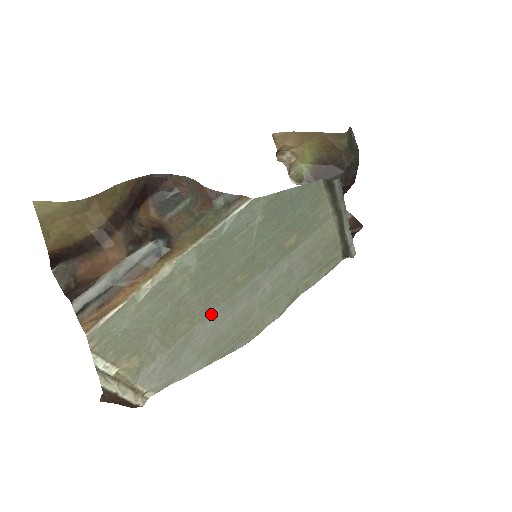
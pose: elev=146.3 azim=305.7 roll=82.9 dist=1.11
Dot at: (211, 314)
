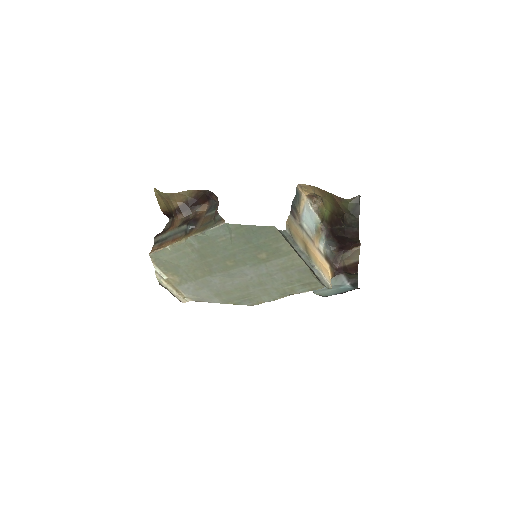
Dot at: (216, 275)
